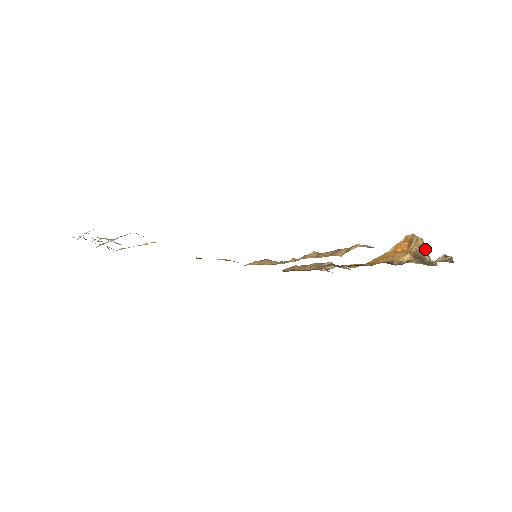
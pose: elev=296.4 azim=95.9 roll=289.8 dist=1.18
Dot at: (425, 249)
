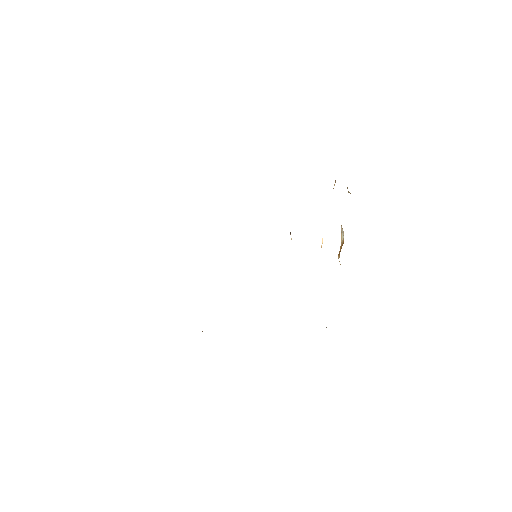
Dot at: occluded
